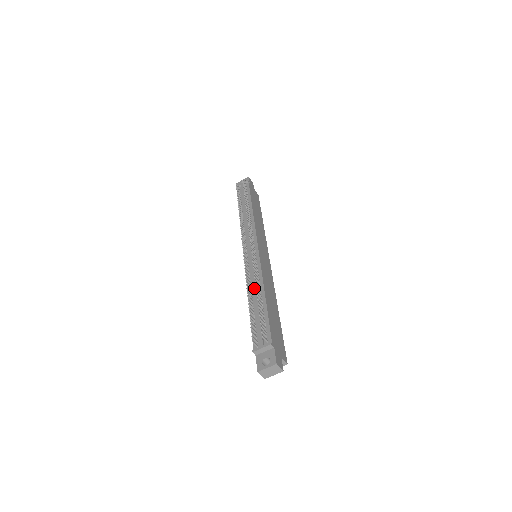
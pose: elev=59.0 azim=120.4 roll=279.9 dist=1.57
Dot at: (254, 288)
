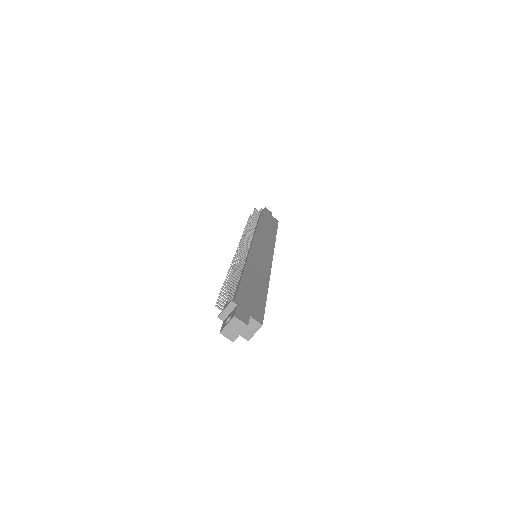
Dot at: occluded
